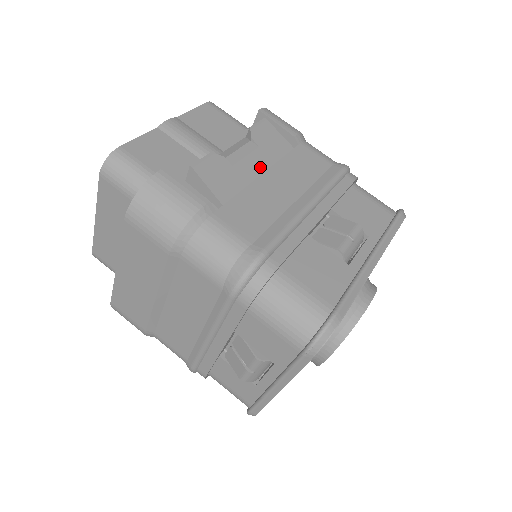
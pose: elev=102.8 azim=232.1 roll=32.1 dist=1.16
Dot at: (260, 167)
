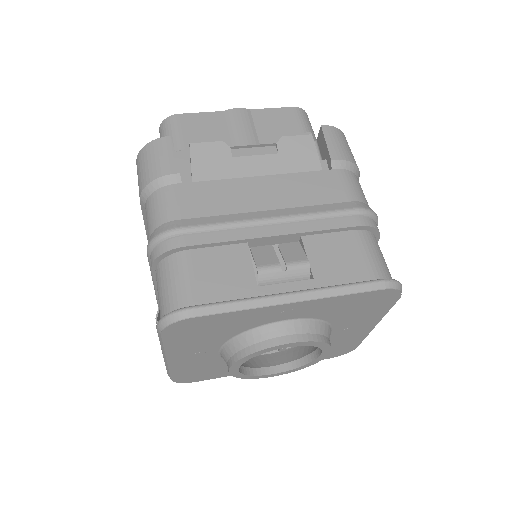
Dot at: (262, 170)
